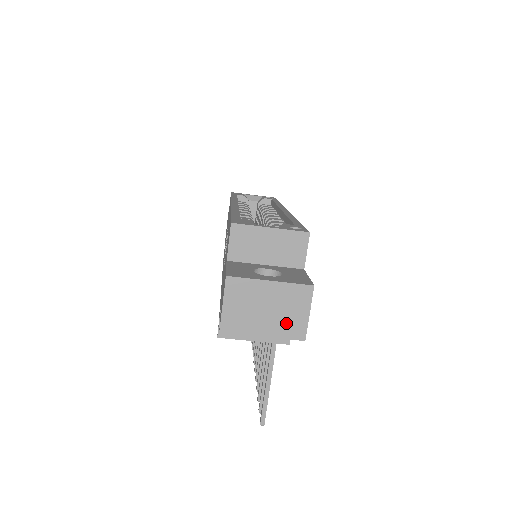
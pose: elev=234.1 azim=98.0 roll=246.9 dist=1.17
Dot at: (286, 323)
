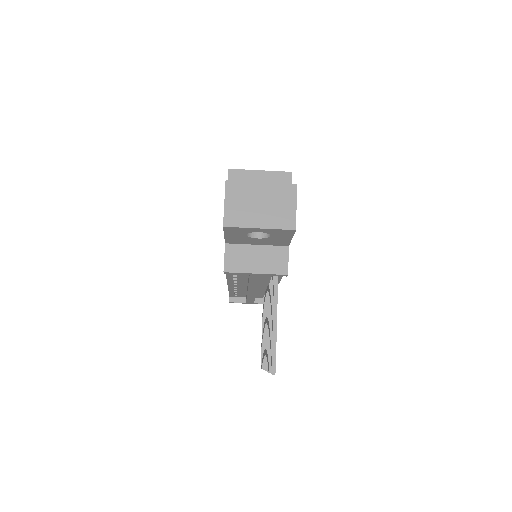
Dot at: (278, 216)
